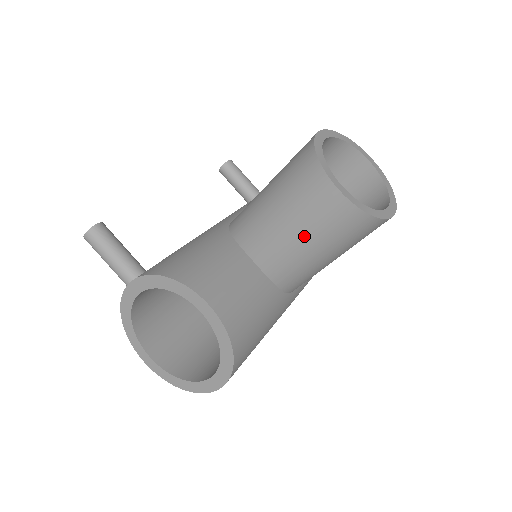
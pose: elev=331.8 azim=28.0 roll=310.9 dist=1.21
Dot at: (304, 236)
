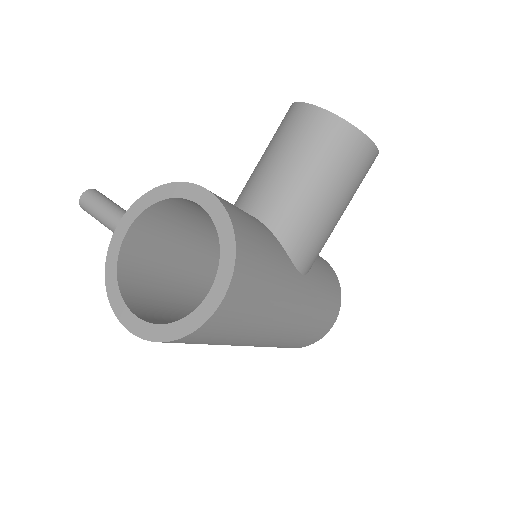
Dot at: (296, 163)
